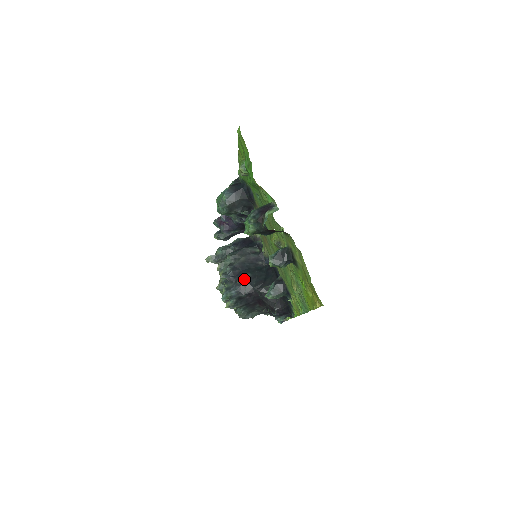
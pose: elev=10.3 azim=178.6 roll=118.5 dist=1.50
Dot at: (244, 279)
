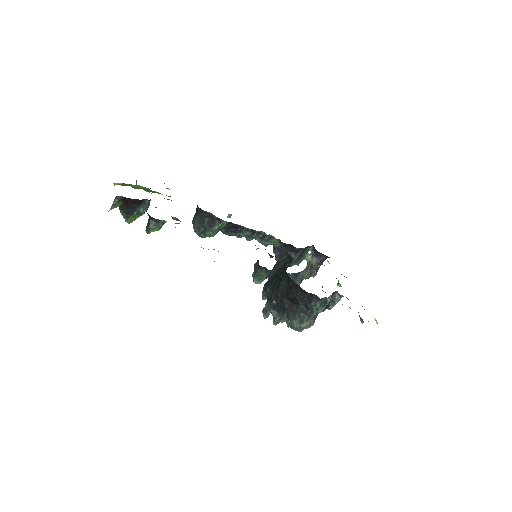
Dot at: (270, 286)
